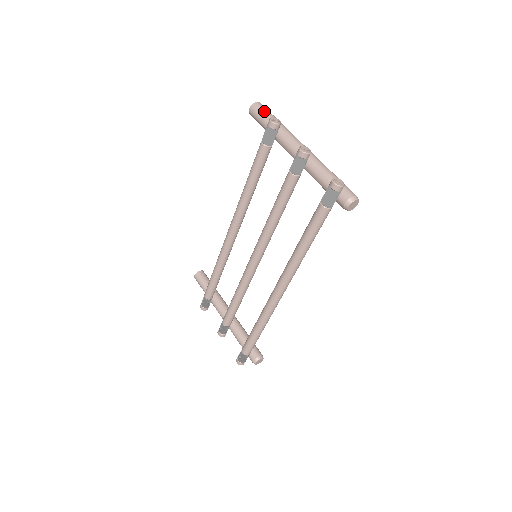
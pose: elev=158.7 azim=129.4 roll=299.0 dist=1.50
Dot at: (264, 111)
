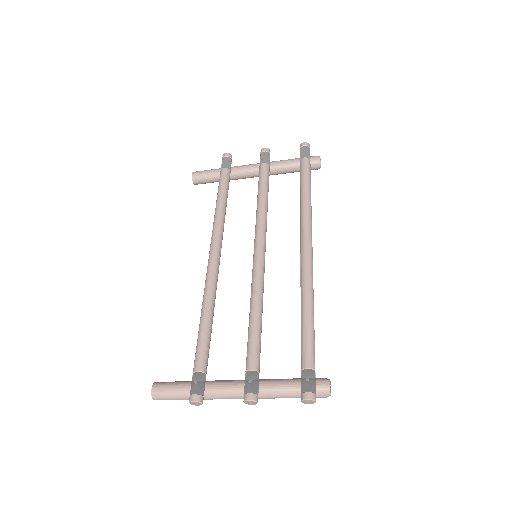
Dot at: (207, 170)
